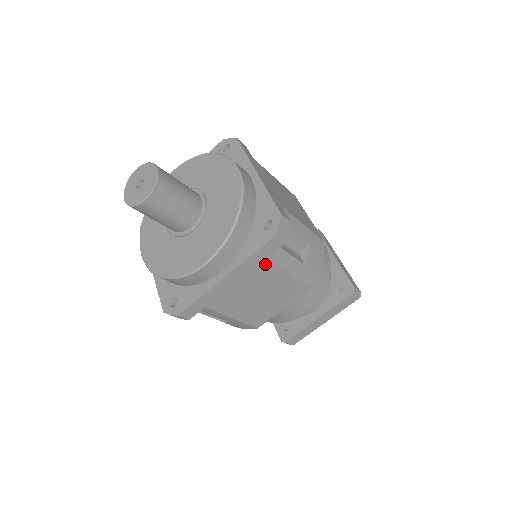
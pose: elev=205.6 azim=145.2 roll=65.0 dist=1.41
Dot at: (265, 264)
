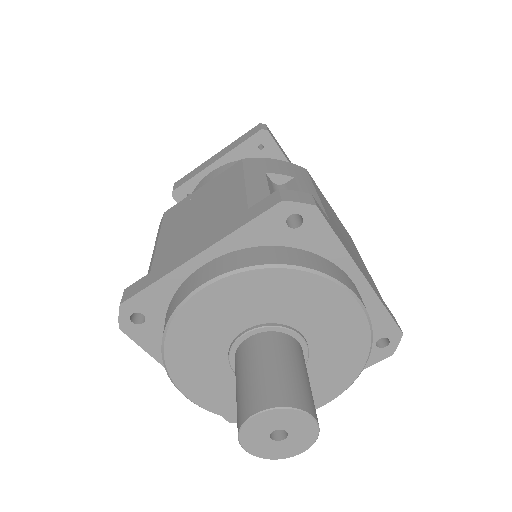
Dot at: occluded
